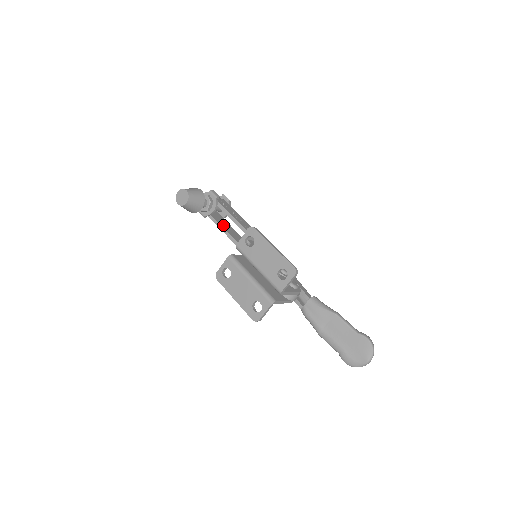
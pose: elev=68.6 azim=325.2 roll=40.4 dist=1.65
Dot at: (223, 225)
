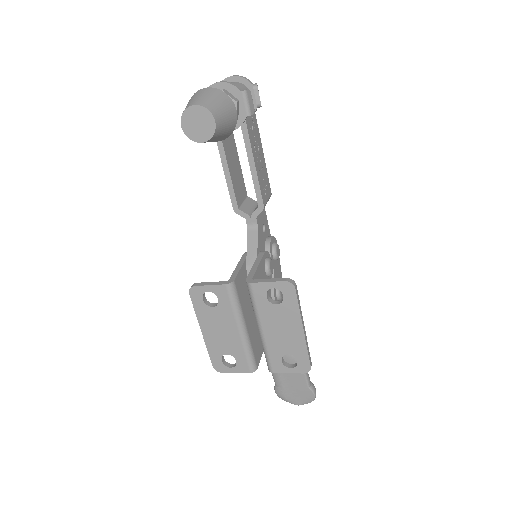
Dot at: (229, 156)
